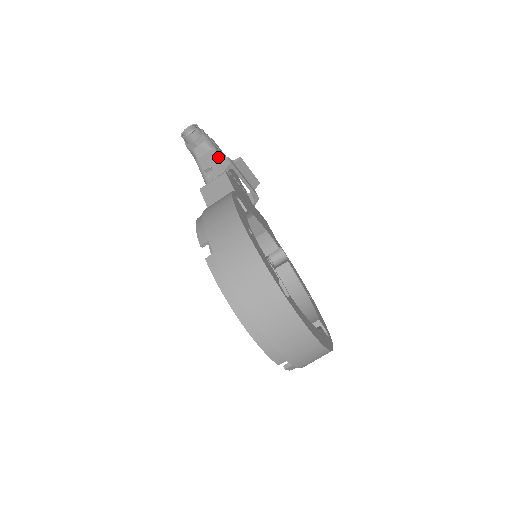
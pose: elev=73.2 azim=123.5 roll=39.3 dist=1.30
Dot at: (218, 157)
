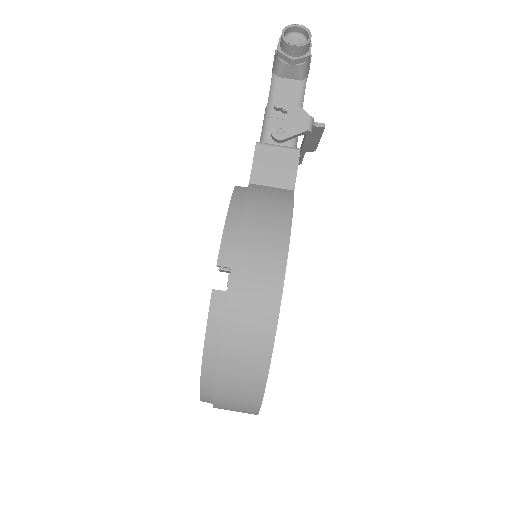
Dot at: (302, 100)
